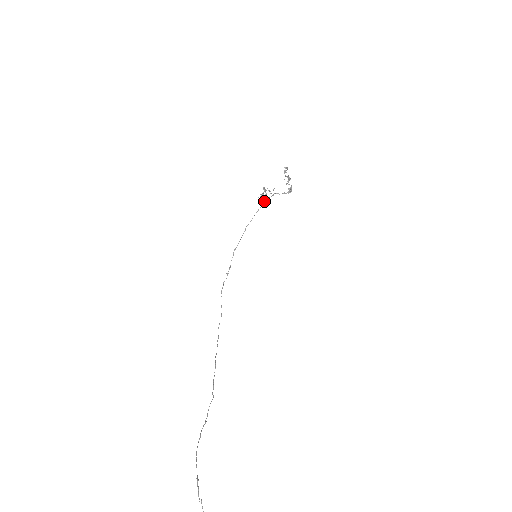
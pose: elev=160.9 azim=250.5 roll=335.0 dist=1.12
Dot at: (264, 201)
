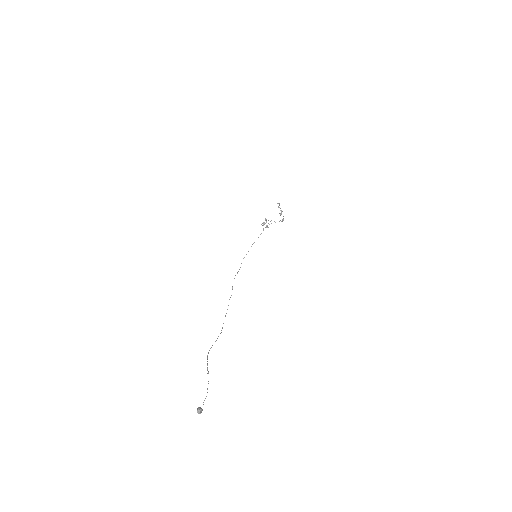
Dot at: (265, 227)
